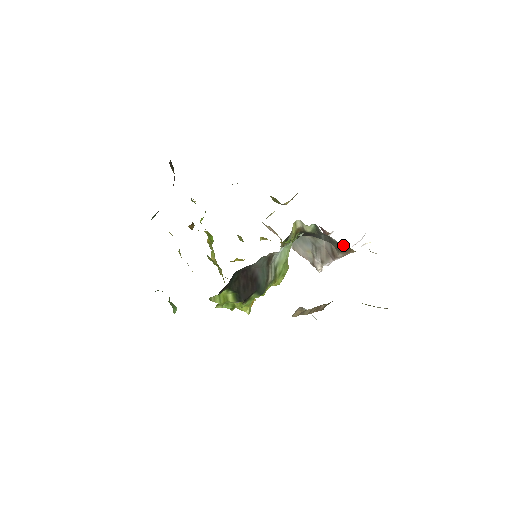
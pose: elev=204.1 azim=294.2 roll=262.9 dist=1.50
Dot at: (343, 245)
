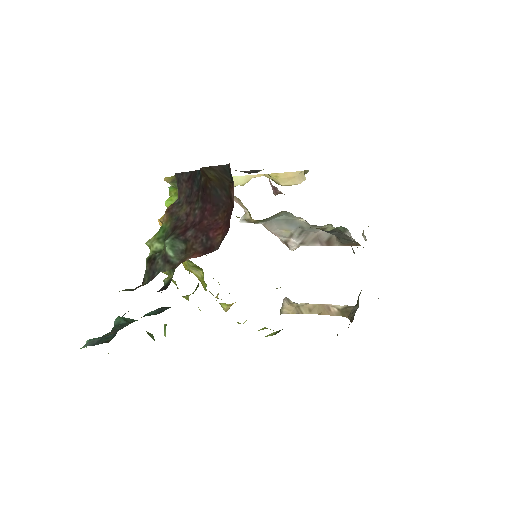
Dot at: (354, 242)
